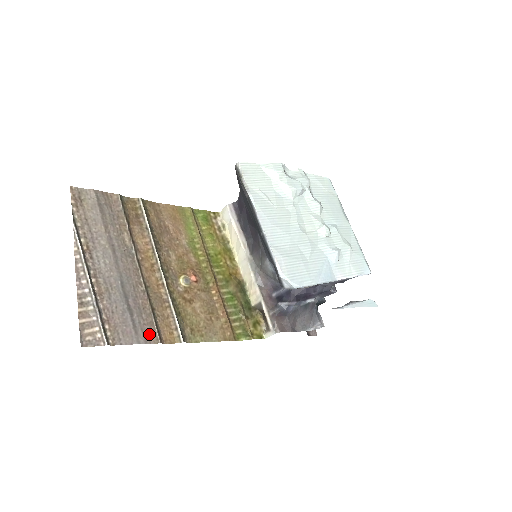
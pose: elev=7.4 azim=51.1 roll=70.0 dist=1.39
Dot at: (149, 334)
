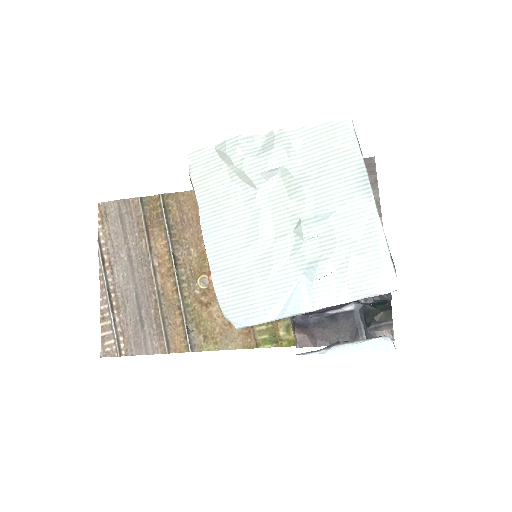
Dot at: (158, 344)
